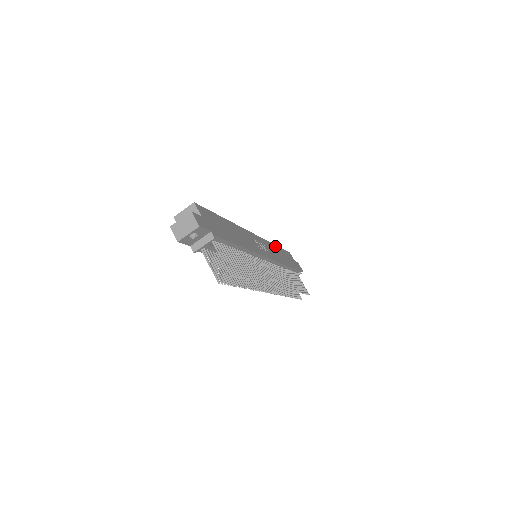
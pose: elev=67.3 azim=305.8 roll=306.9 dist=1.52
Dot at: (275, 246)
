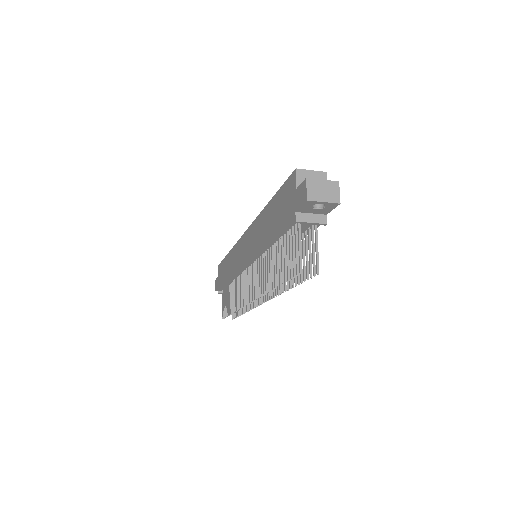
Dot at: occluded
